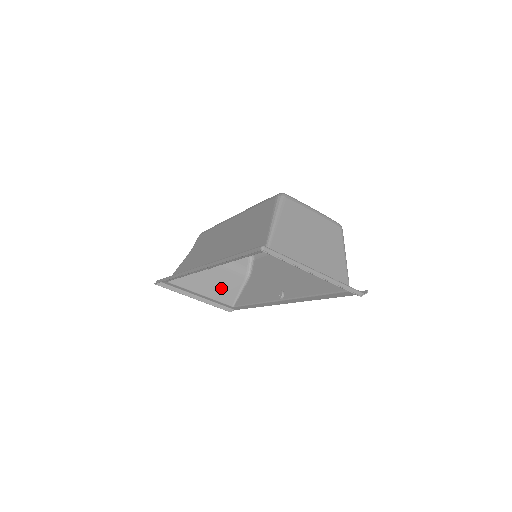
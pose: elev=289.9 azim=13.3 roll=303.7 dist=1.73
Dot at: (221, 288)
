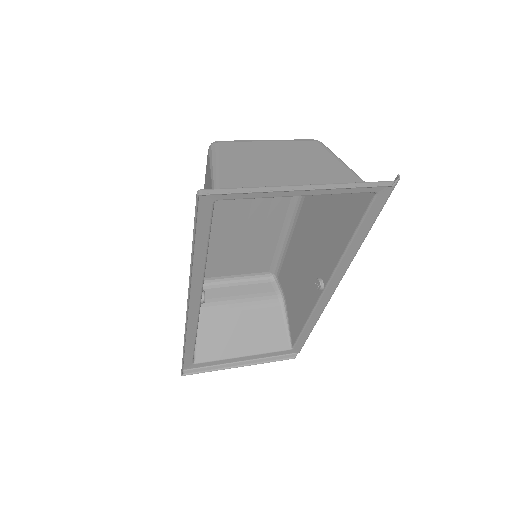
Dot at: (261, 334)
